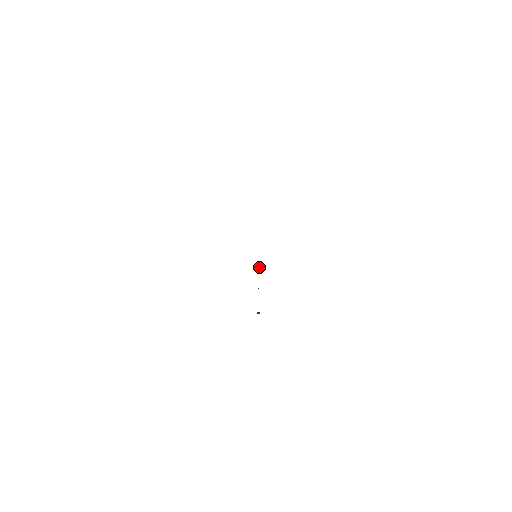
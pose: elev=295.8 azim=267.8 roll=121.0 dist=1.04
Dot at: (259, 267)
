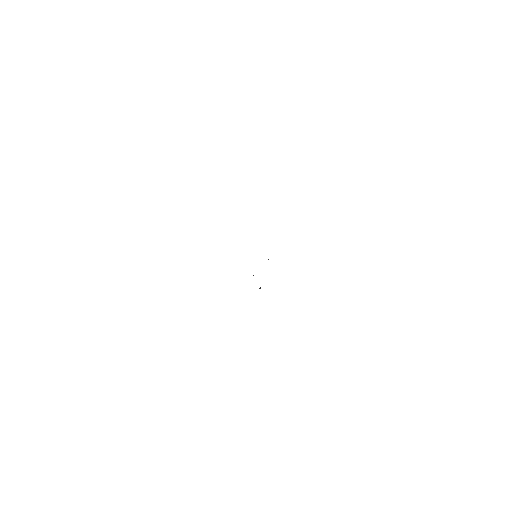
Dot at: occluded
